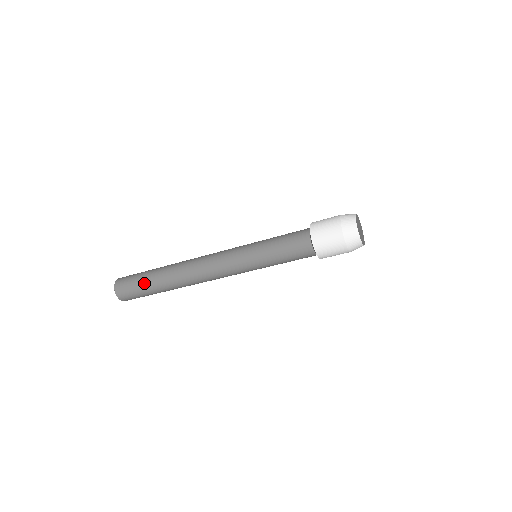
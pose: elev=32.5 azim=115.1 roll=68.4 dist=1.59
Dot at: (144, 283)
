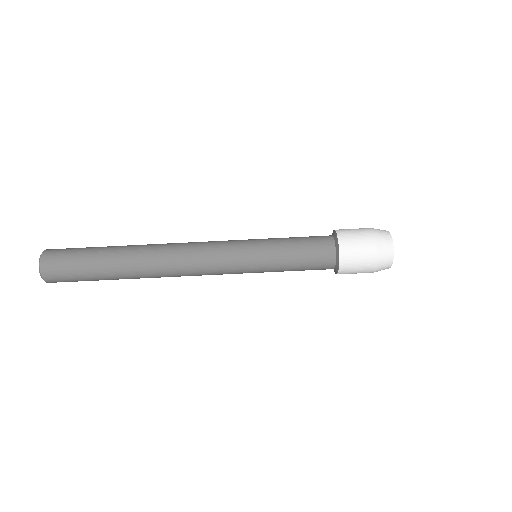
Dot at: (97, 247)
